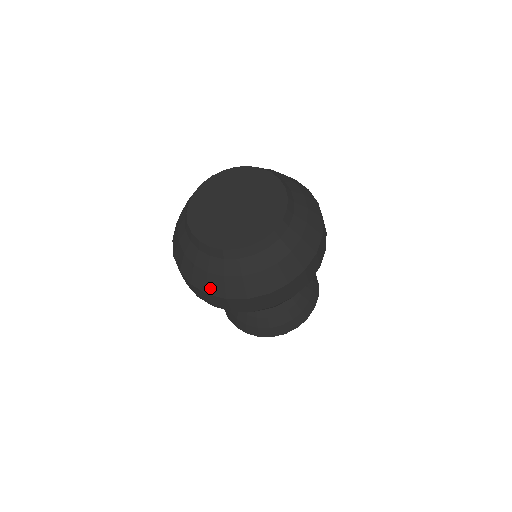
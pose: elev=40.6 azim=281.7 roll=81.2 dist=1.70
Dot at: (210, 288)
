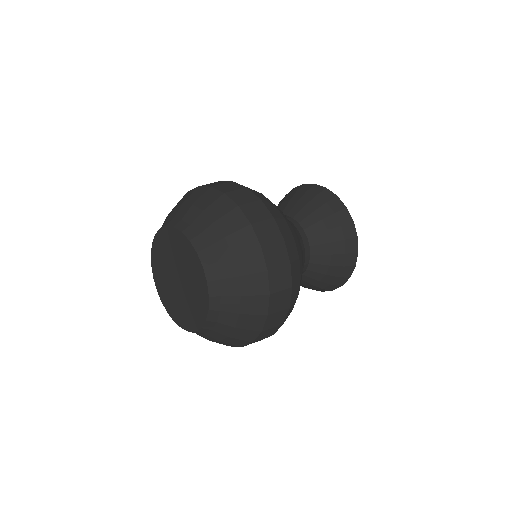
Dot at: occluded
